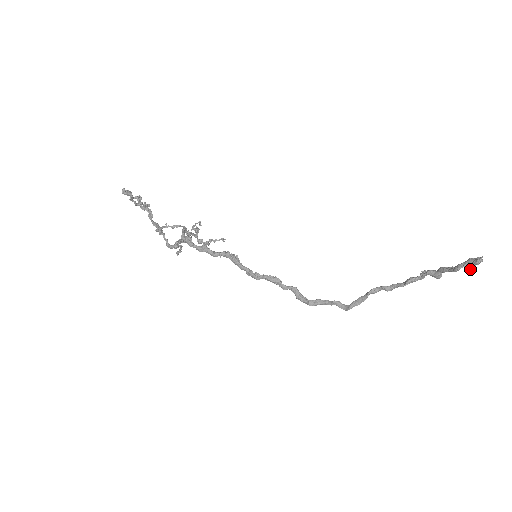
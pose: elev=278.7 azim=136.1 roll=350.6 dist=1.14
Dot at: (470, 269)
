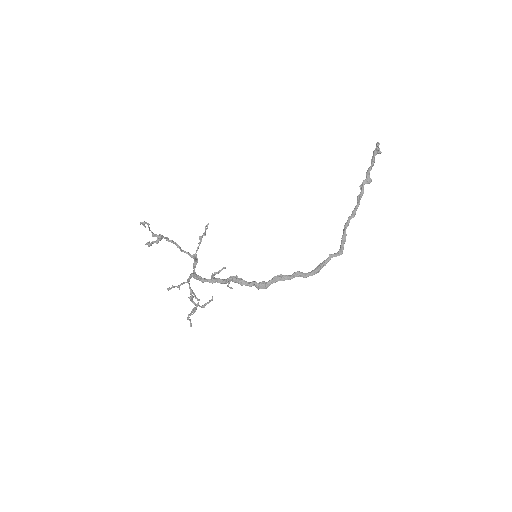
Dot at: (378, 151)
